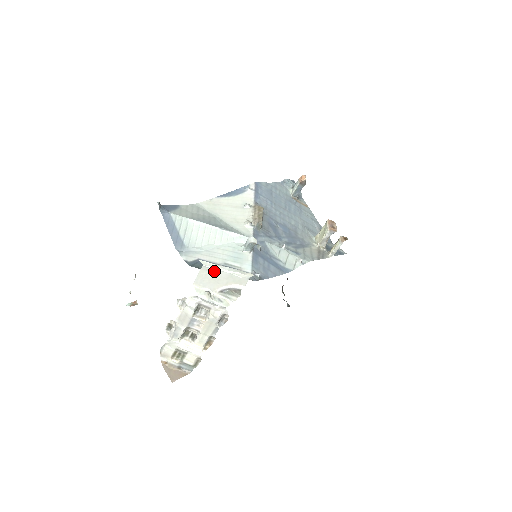
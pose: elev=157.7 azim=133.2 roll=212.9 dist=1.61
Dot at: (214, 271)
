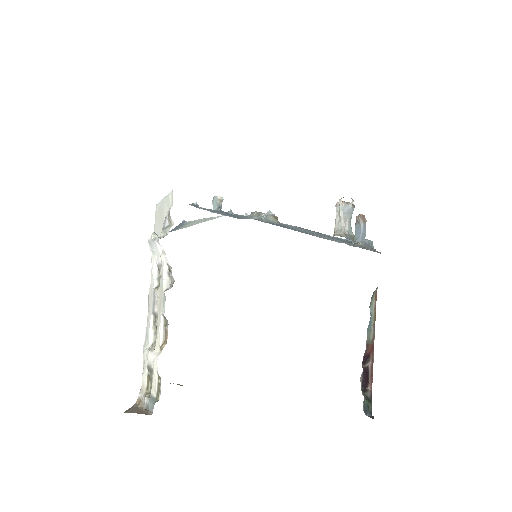
Dot at: (160, 206)
